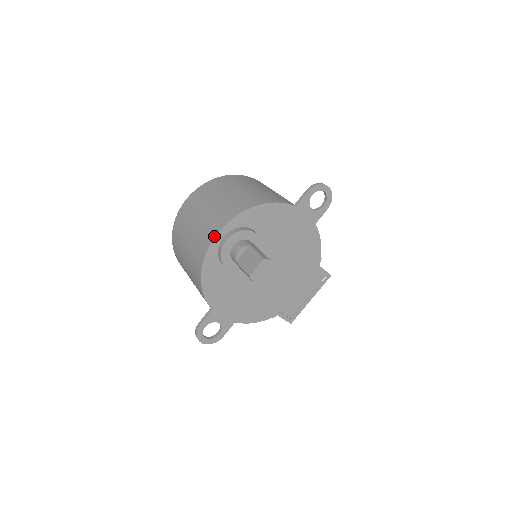
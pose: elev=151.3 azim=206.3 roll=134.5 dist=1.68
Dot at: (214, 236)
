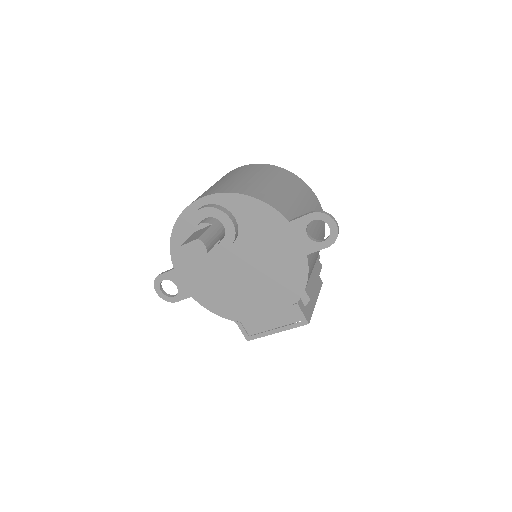
Dot at: (196, 200)
